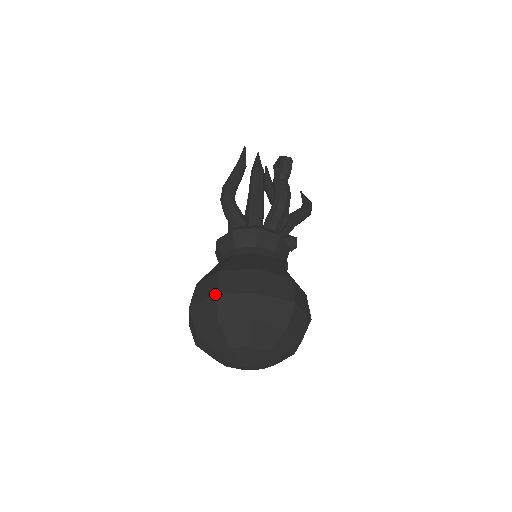
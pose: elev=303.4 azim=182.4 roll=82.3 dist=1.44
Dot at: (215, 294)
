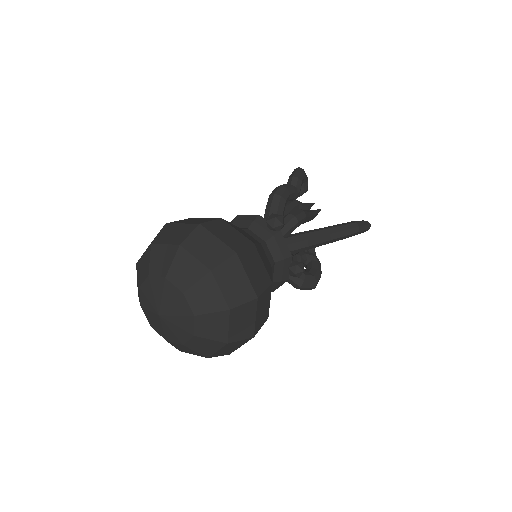
Dot at: occluded
